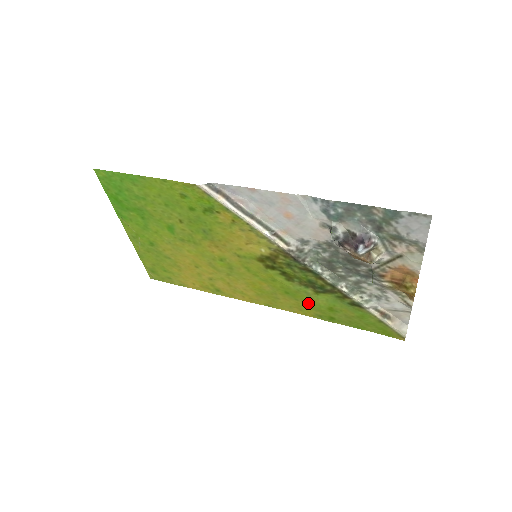
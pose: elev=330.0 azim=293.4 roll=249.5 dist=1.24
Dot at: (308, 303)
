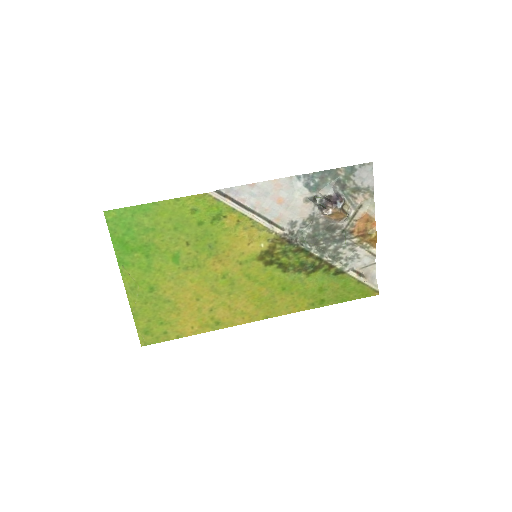
Dot at: (302, 292)
